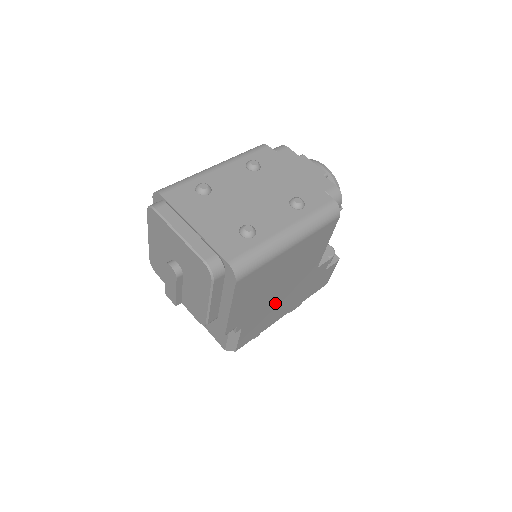
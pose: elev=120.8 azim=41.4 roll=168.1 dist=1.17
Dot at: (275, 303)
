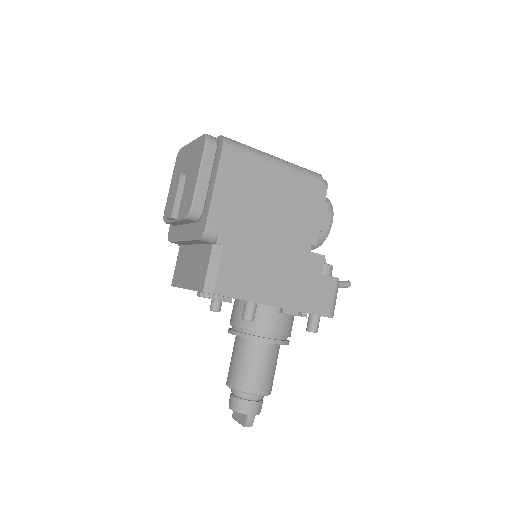
Dot at: (262, 253)
